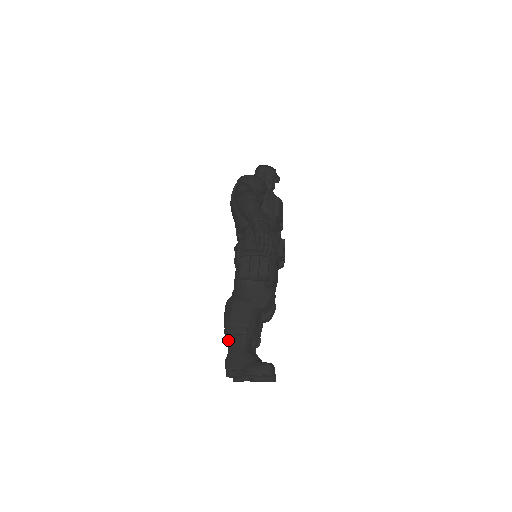
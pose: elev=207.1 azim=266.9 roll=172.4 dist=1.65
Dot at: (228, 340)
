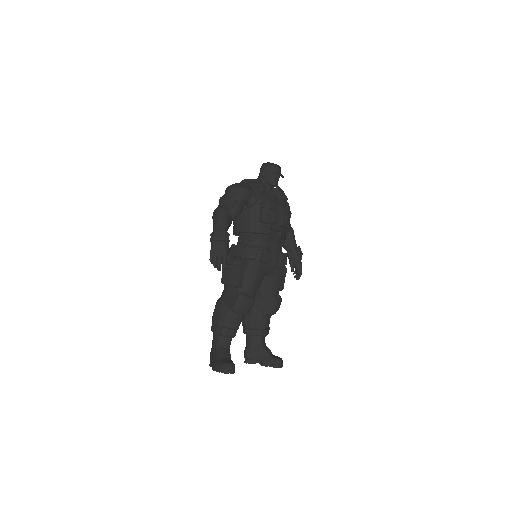
Dot at: (213, 336)
